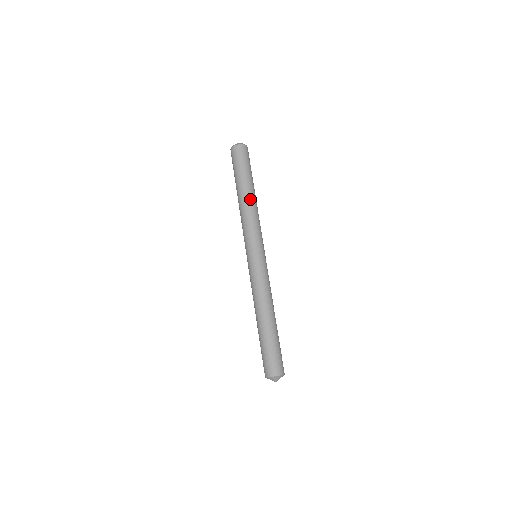
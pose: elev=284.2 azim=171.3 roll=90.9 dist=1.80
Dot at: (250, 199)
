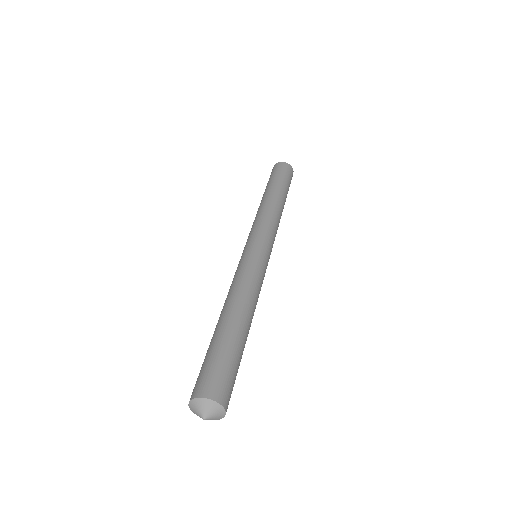
Dot at: (265, 200)
